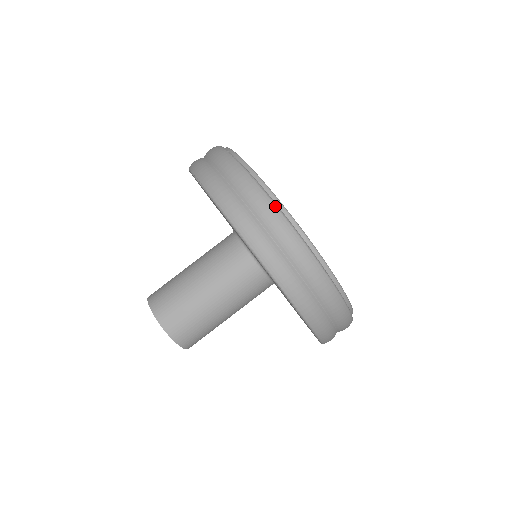
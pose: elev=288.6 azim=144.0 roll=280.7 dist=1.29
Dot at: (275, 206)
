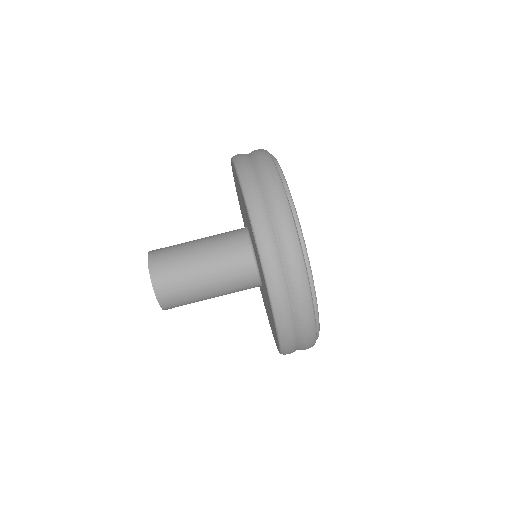
Dot at: (276, 170)
